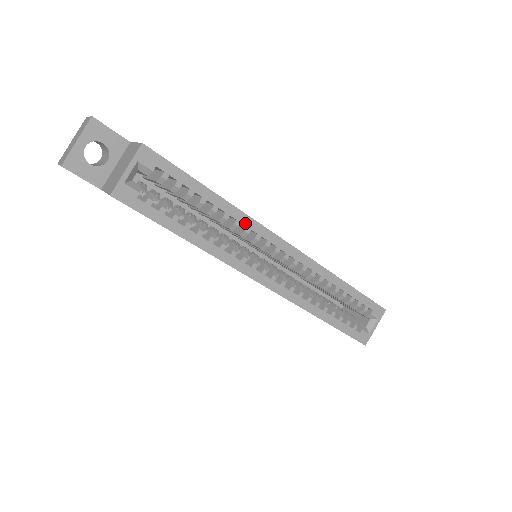
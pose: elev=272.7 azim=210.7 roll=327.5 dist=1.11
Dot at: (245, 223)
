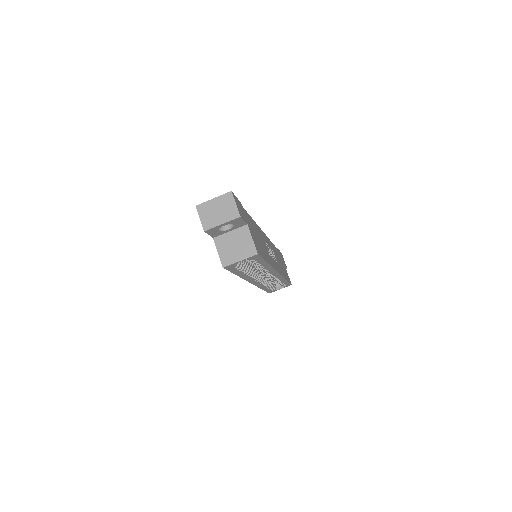
Dot at: (269, 270)
